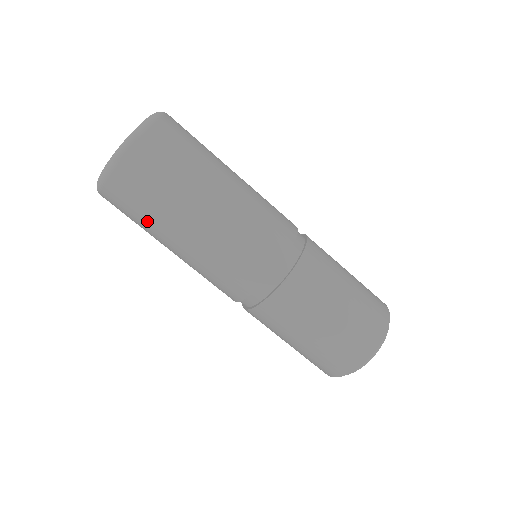
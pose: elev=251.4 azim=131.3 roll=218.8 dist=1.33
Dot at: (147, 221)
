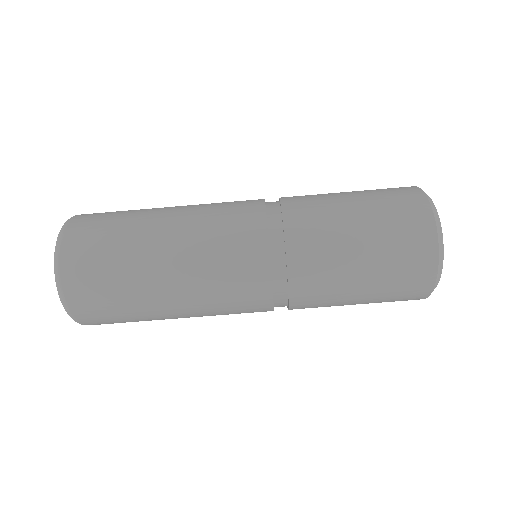
Dot at: (122, 275)
